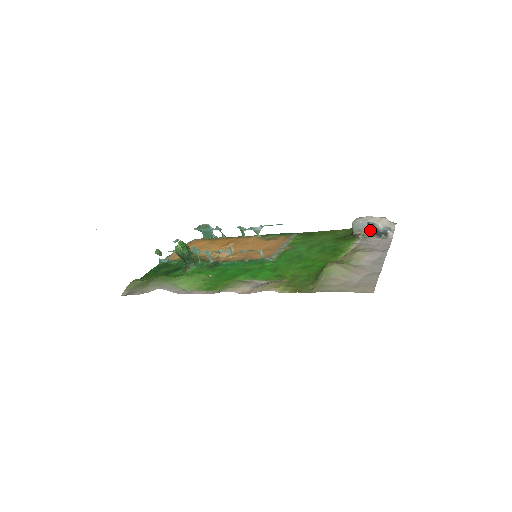
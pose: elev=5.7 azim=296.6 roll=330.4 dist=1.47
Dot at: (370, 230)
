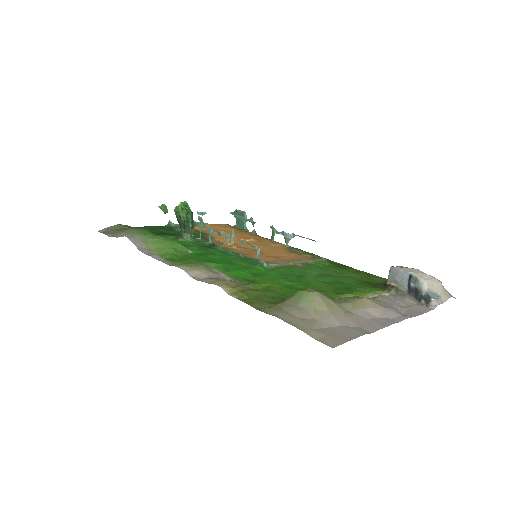
Dot at: (409, 287)
